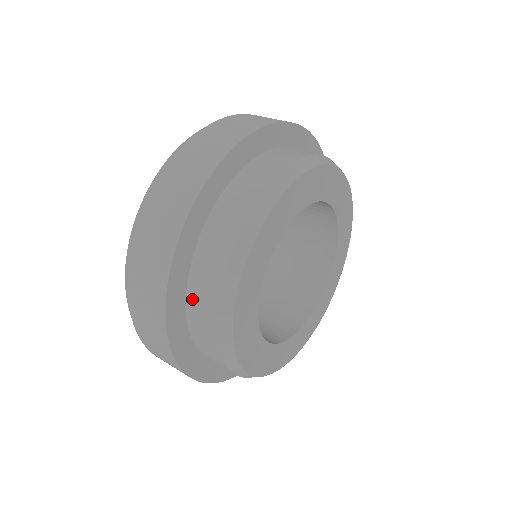
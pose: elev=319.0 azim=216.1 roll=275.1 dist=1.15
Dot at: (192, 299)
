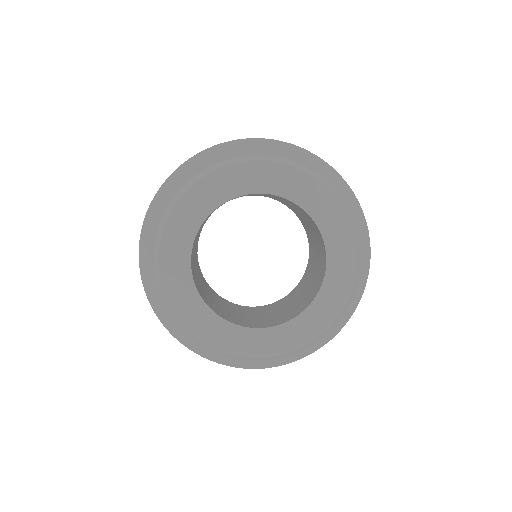
Dot at: occluded
